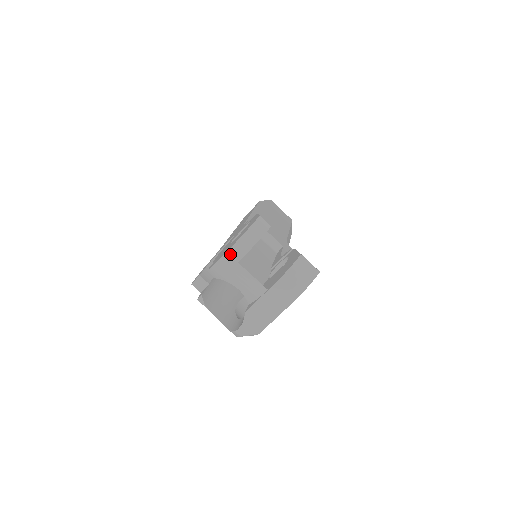
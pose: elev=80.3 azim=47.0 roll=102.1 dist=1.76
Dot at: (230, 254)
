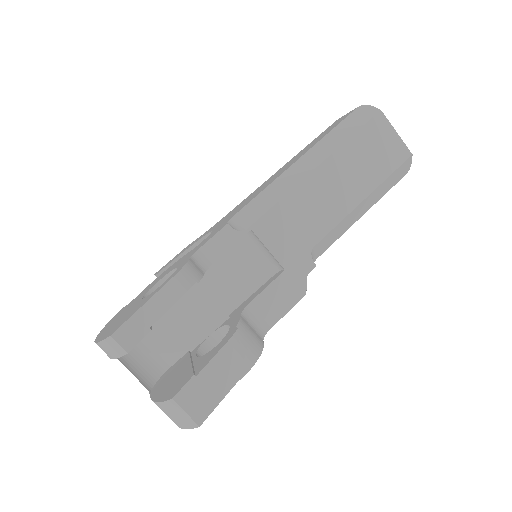
Dot at: occluded
